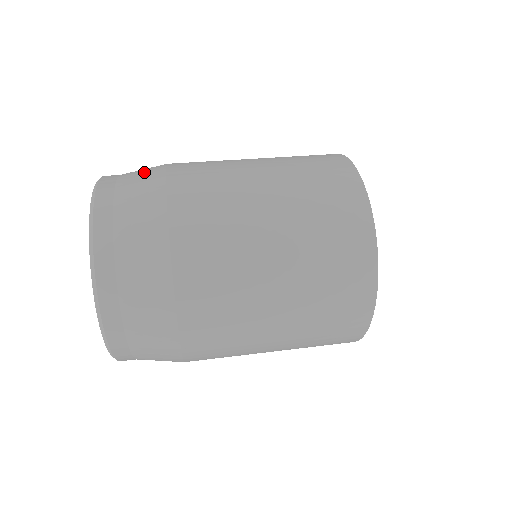
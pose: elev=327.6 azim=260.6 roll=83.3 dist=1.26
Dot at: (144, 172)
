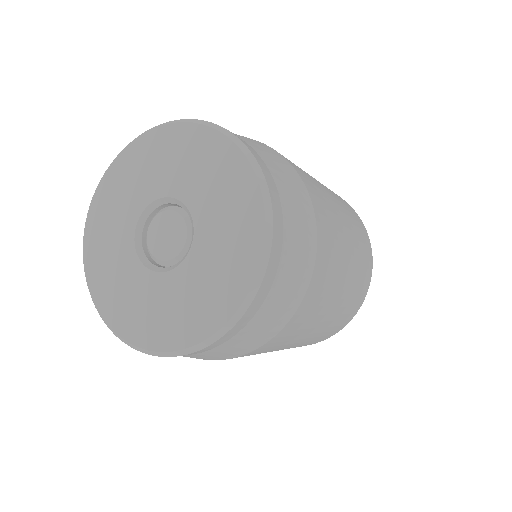
Dot at: occluded
